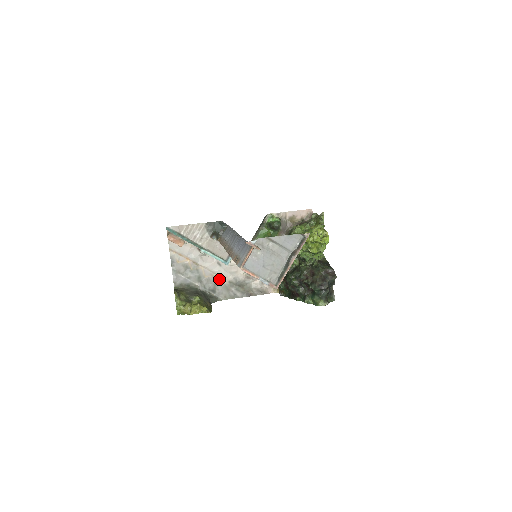
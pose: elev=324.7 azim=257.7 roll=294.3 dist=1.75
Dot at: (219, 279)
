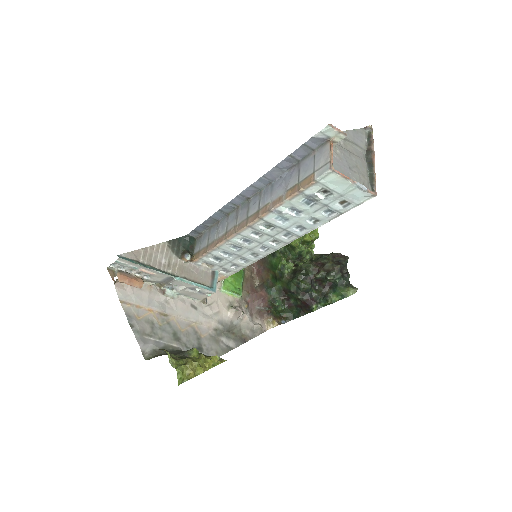
Dot at: (200, 329)
